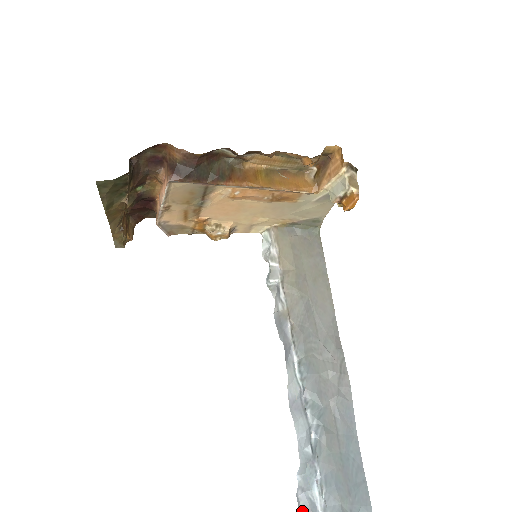
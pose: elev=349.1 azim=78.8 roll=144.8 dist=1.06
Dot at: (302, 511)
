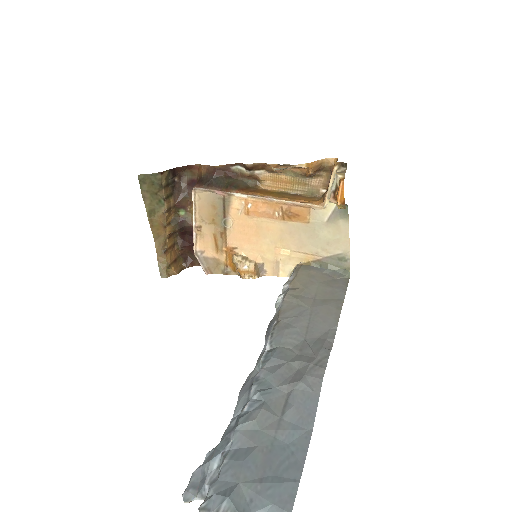
Dot at: (188, 489)
